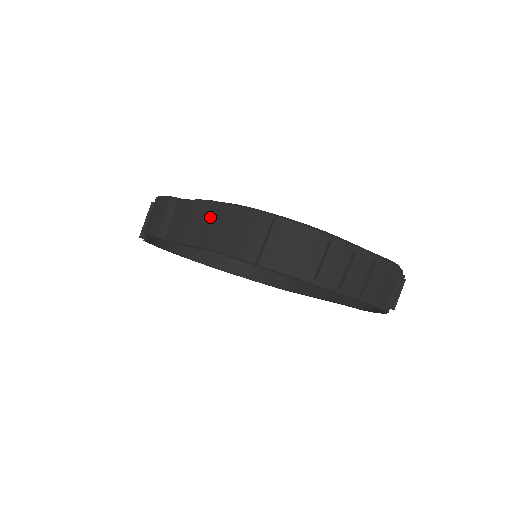
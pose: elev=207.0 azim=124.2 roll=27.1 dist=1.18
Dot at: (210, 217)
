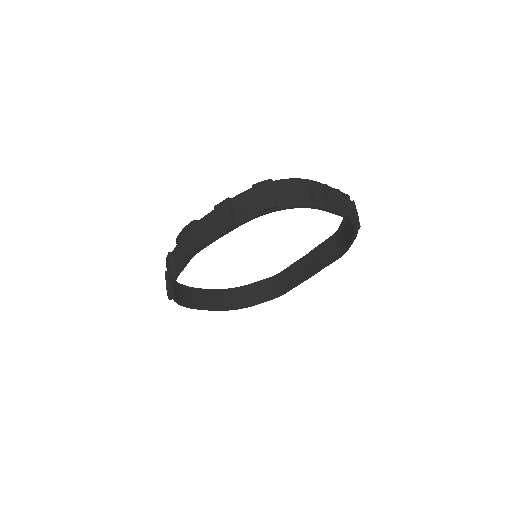
Dot at: (231, 207)
